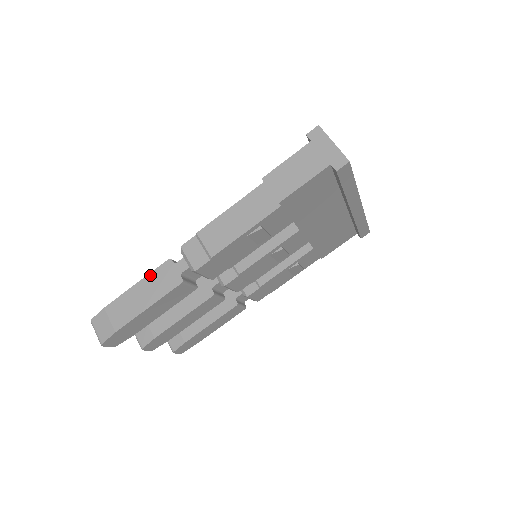
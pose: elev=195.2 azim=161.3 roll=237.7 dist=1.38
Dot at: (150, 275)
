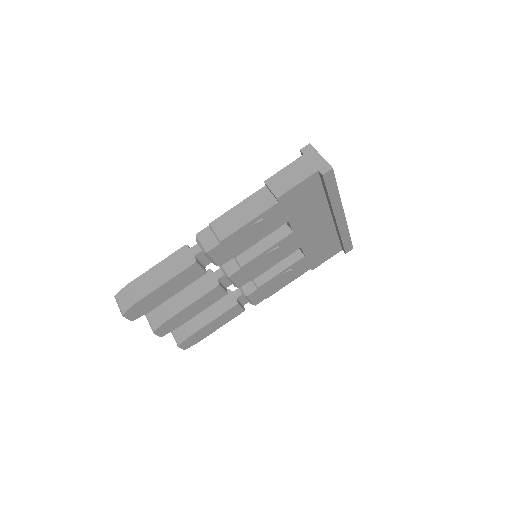
Dot at: (169, 258)
